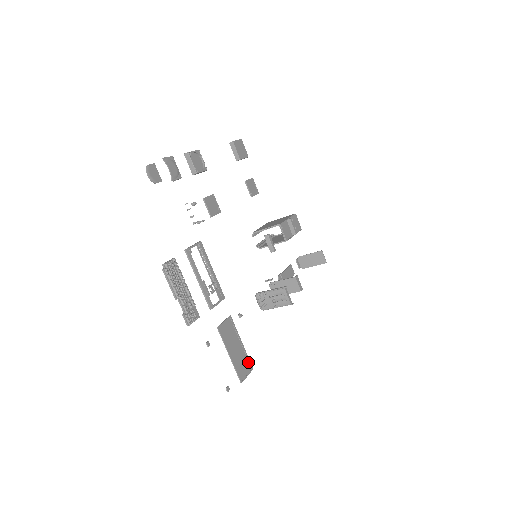
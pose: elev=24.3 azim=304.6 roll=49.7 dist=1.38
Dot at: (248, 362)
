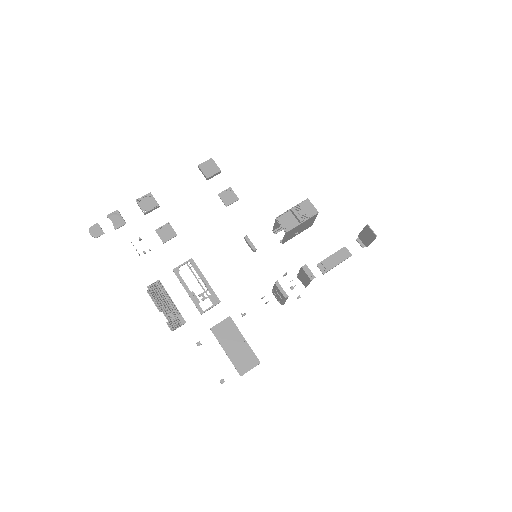
Dot at: (253, 357)
